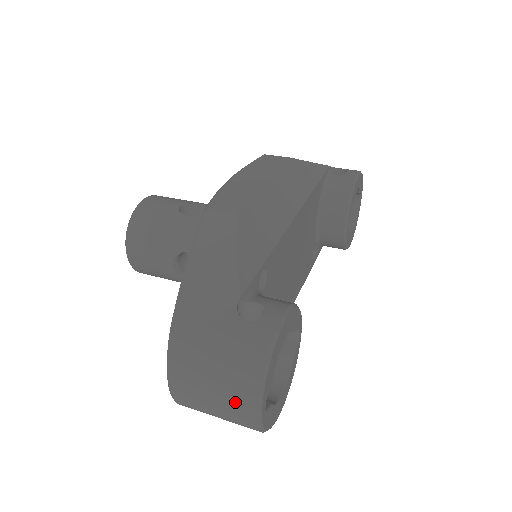
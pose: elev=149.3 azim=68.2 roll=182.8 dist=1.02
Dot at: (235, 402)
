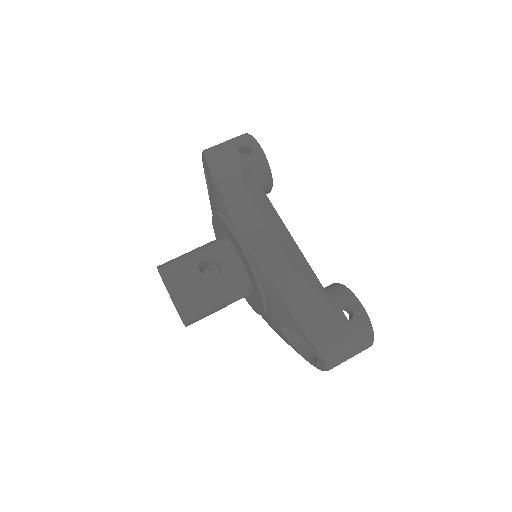
Dot at: occluded
